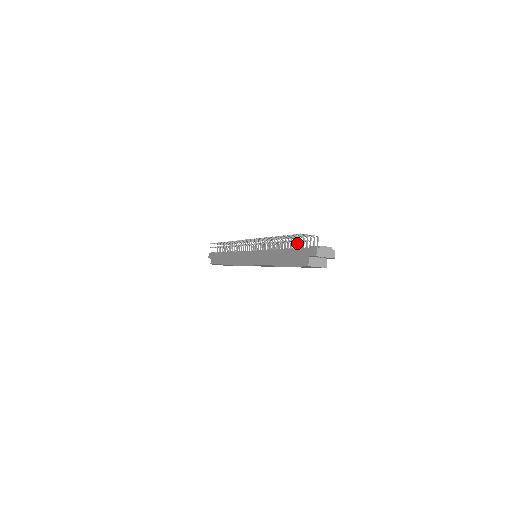
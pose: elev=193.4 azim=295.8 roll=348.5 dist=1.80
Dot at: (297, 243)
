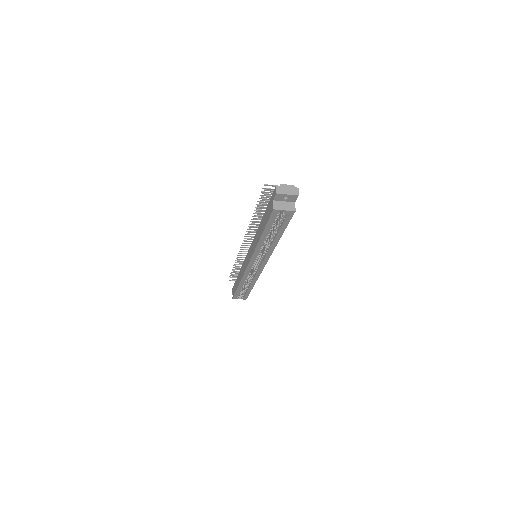
Dot at: occluded
